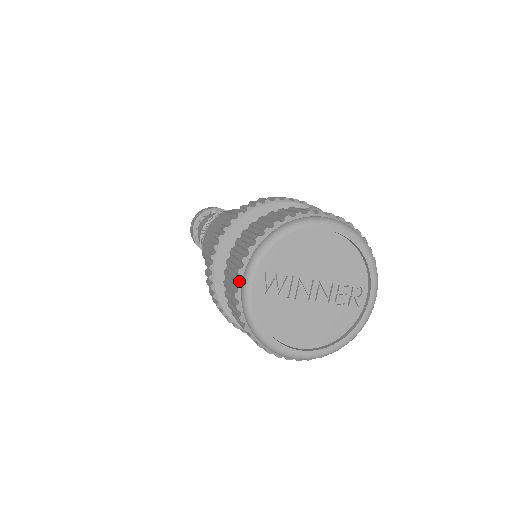
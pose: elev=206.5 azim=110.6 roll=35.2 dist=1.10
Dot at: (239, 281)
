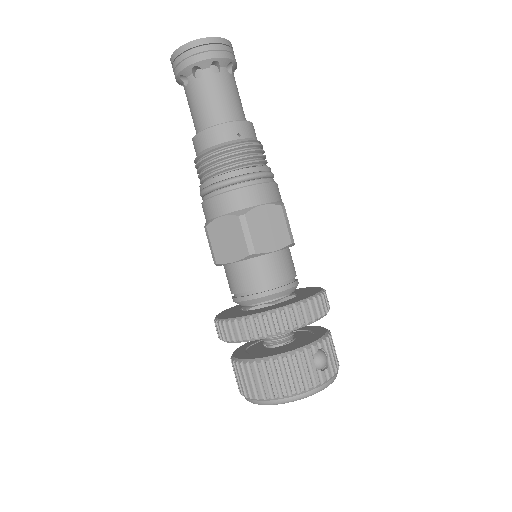
Dot at: (252, 399)
